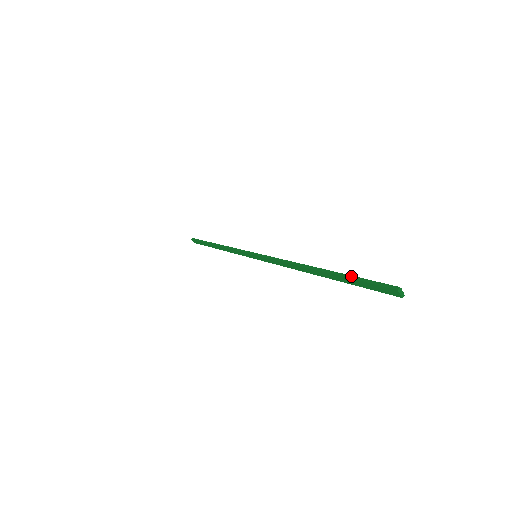
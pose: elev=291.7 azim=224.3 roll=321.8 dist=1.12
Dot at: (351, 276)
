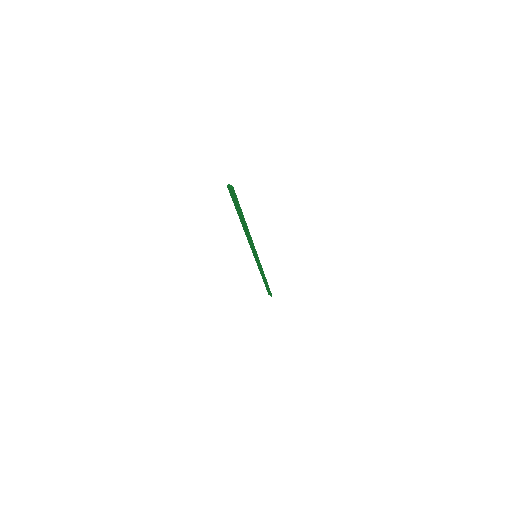
Dot at: (235, 205)
